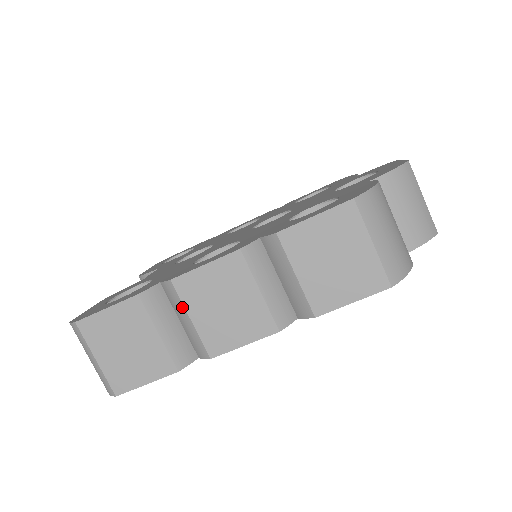
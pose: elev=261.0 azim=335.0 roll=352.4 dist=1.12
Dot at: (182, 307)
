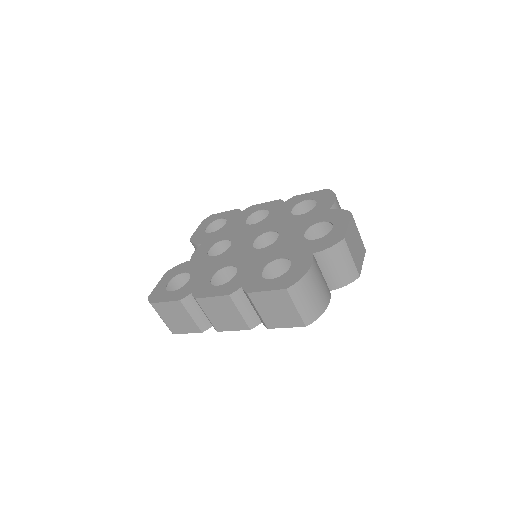
Dot at: (202, 309)
